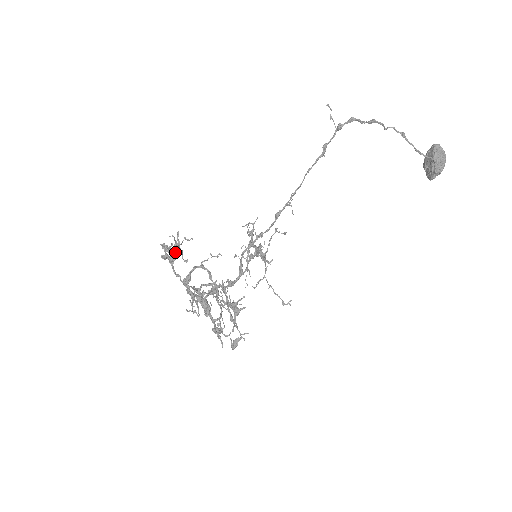
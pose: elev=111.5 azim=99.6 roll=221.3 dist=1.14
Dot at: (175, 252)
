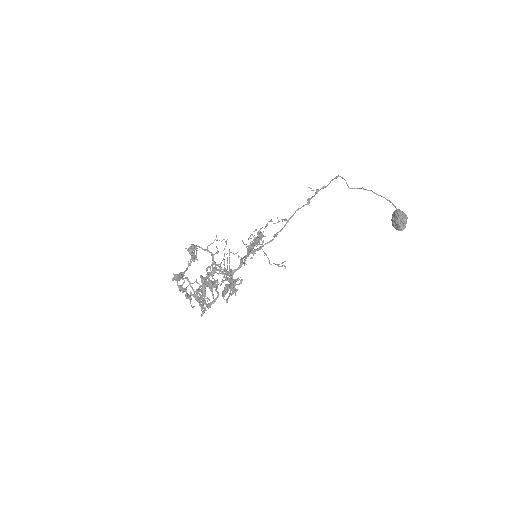
Dot at: (186, 269)
